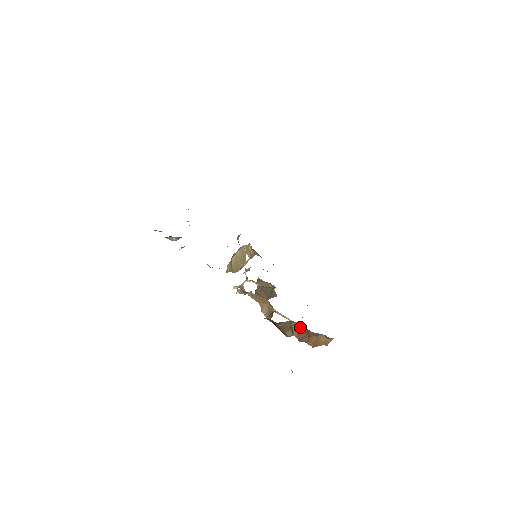
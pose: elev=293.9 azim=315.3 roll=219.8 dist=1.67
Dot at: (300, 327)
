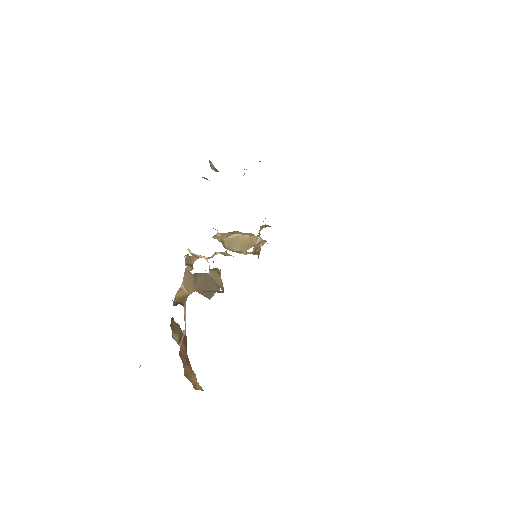
Dot at: (186, 343)
